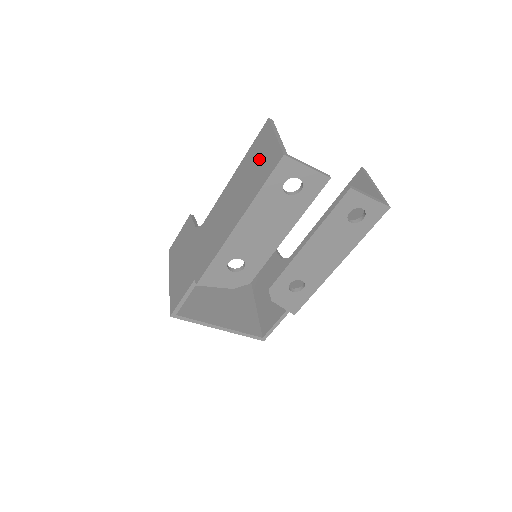
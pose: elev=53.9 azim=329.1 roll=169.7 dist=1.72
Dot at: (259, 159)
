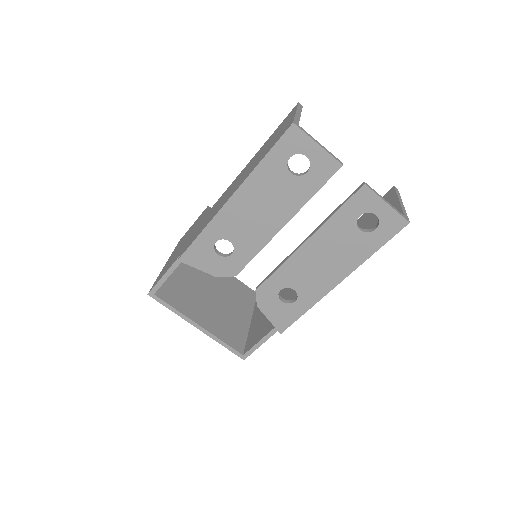
Dot at: (274, 136)
